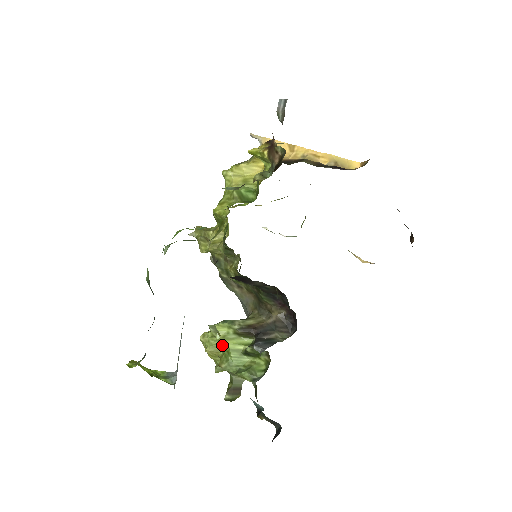
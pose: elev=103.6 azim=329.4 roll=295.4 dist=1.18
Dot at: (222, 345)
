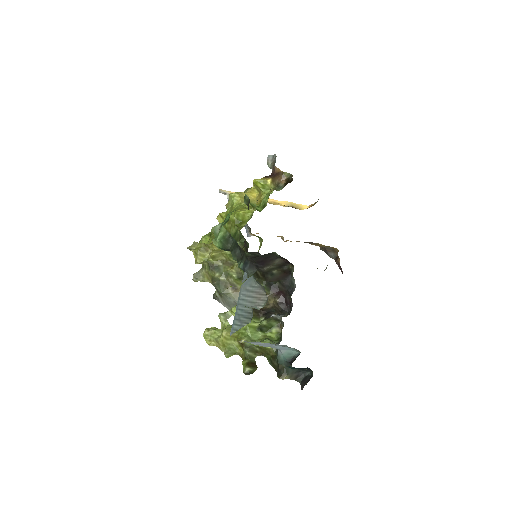
Dot at: occluded
